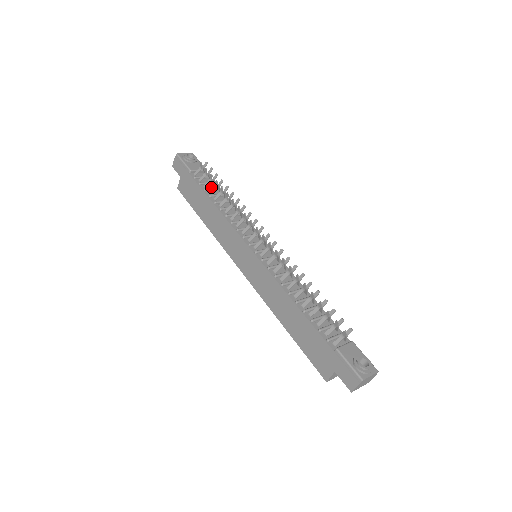
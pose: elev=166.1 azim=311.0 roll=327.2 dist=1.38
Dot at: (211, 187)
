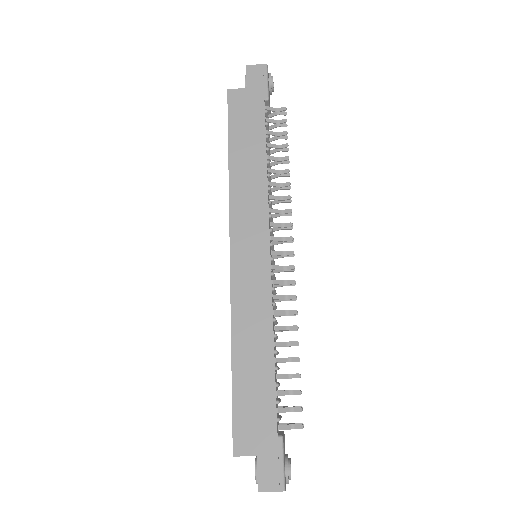
Dot at: occluded
